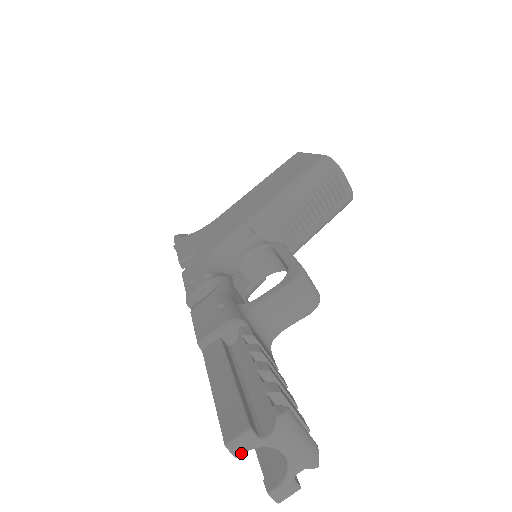
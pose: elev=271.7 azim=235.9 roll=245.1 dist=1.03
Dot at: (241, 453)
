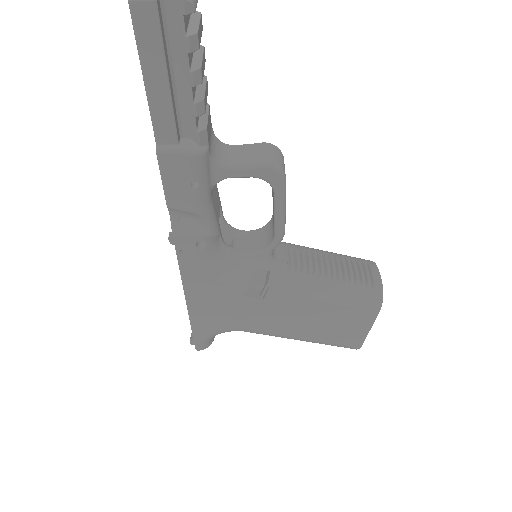
Dot at: out of frame
